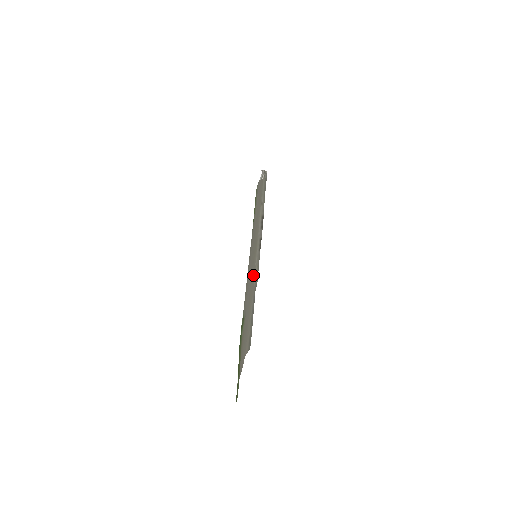
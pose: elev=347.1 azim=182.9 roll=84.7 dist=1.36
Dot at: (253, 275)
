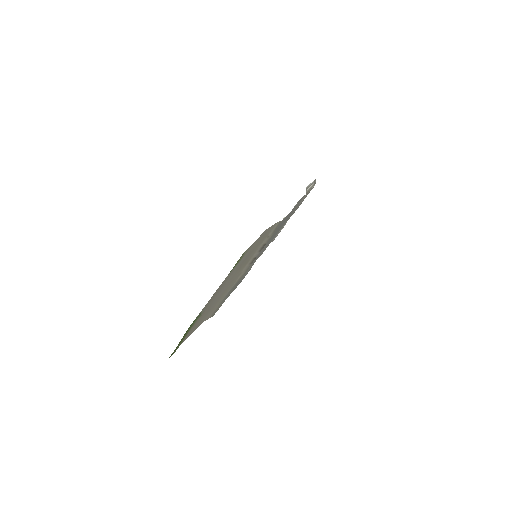
Dot at: (236, 278)
